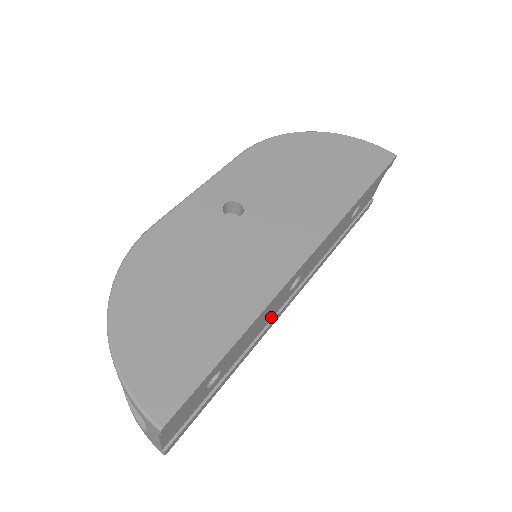
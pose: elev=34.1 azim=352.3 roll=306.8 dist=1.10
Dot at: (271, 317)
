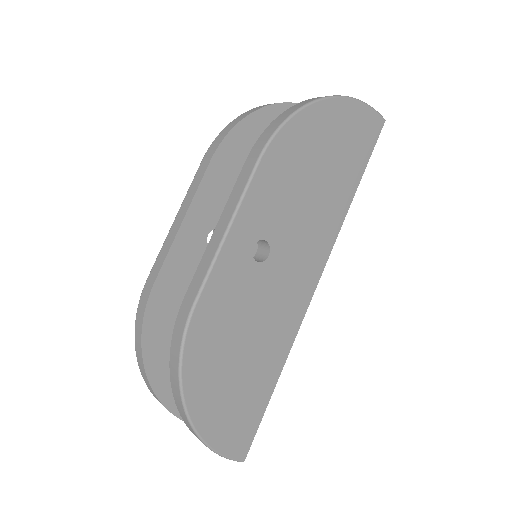
Dot at: occluded
